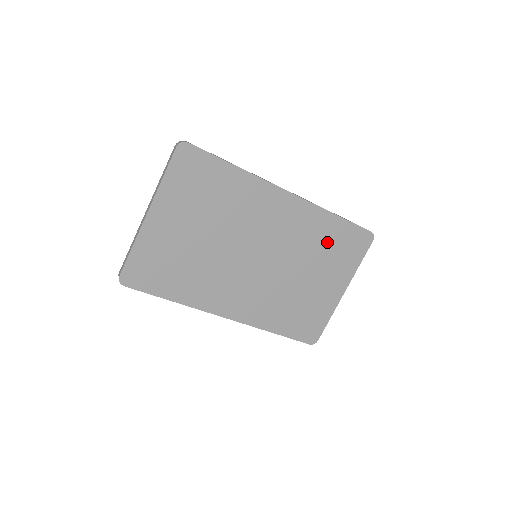
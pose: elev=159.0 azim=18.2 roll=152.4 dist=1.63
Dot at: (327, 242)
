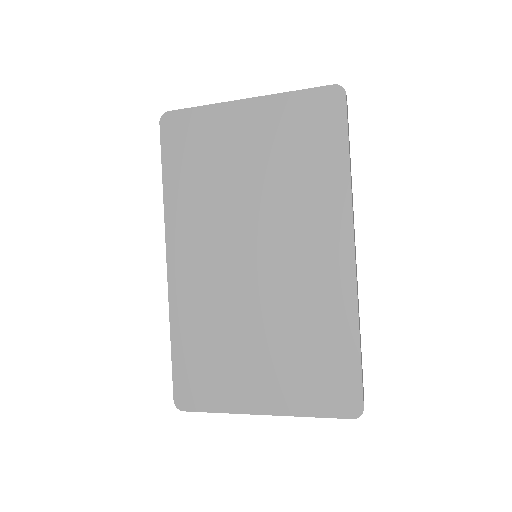
Dot at: (317, 345)
